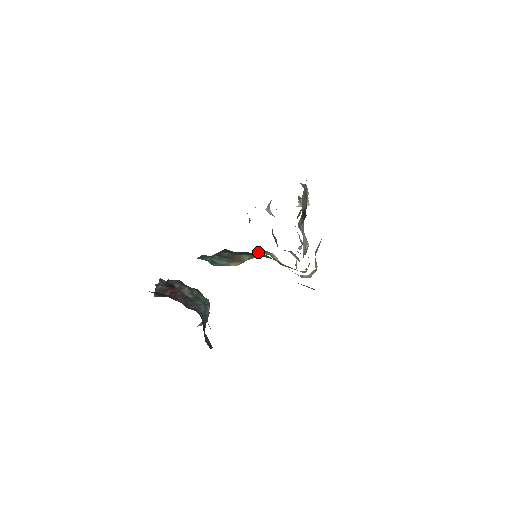
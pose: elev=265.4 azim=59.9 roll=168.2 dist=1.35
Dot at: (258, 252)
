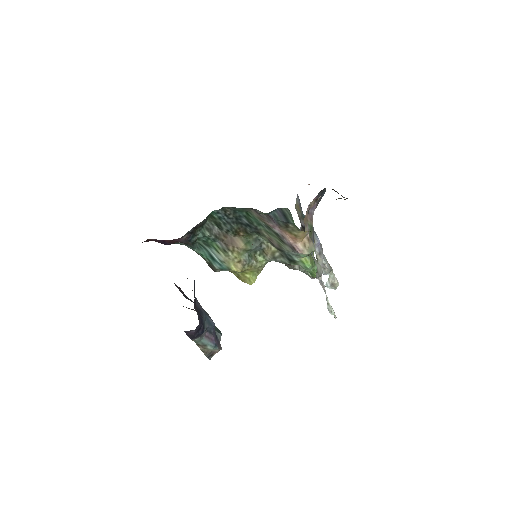
Dot at: (260, 258)
